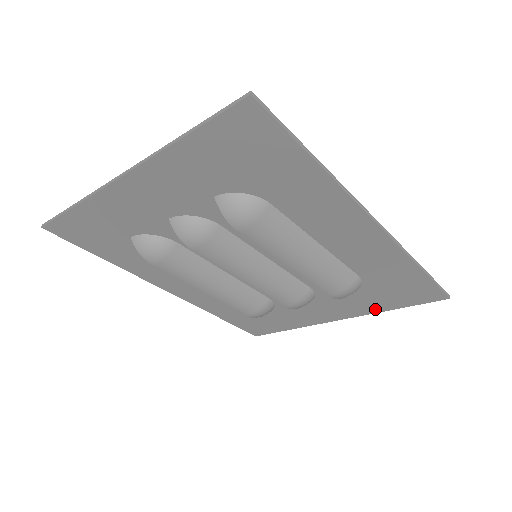
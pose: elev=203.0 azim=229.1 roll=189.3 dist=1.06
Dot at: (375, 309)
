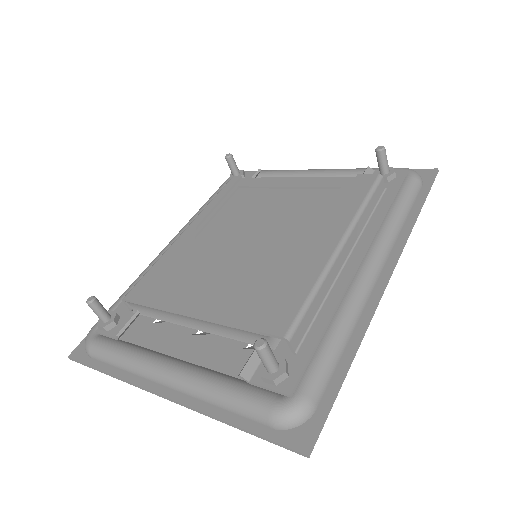
Dot at: occluded
